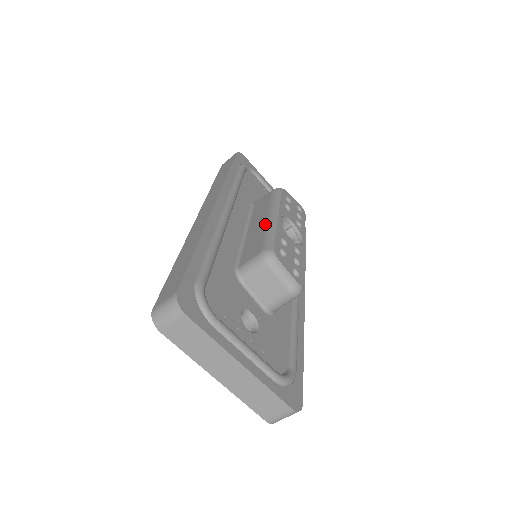
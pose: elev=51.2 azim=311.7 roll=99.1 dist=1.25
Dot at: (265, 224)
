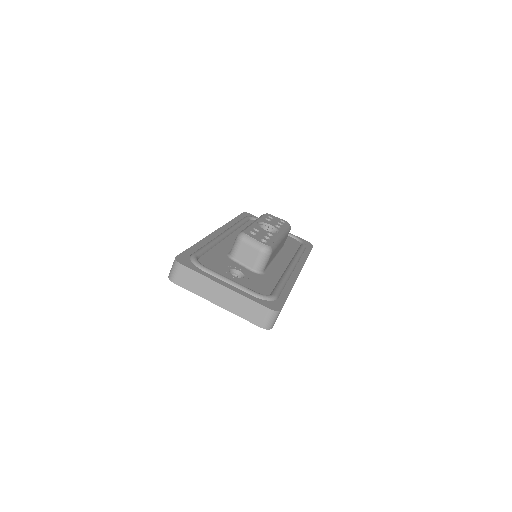
Dot at: occluded
